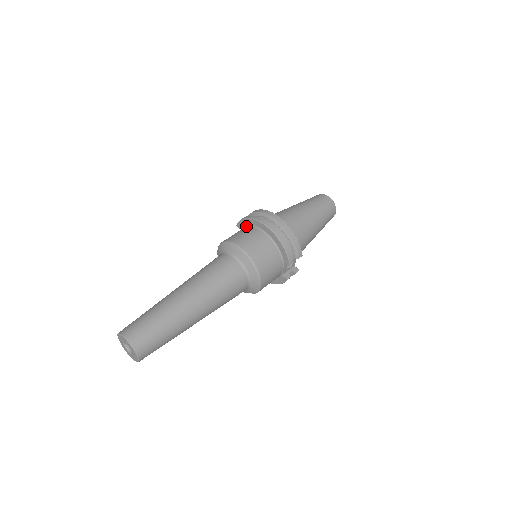
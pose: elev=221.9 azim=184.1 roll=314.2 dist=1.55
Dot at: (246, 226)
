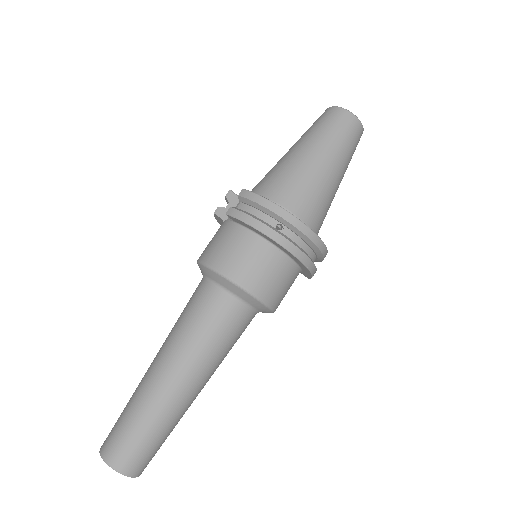
Dot at: (249, 231)
